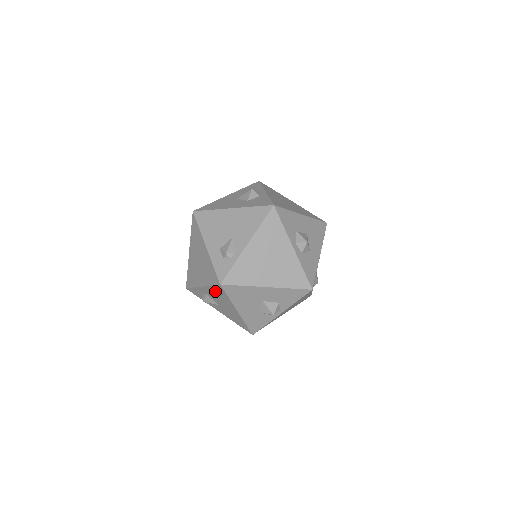
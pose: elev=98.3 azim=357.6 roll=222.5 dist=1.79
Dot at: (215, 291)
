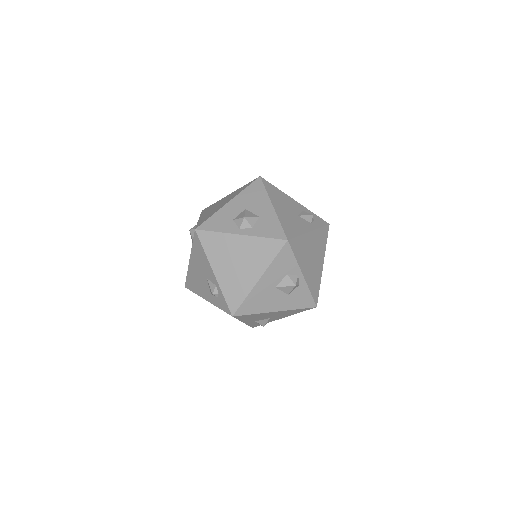
Dot at: (246, 318)
